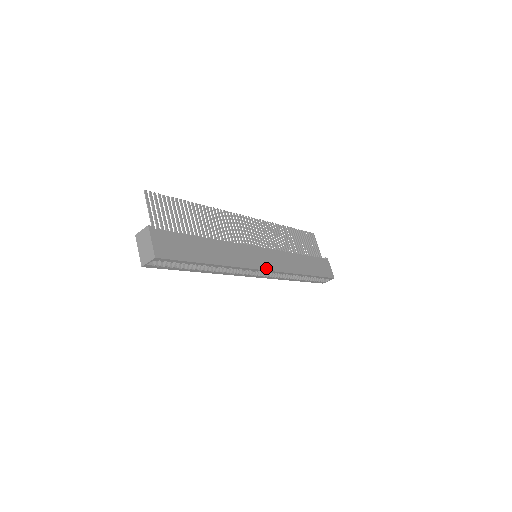
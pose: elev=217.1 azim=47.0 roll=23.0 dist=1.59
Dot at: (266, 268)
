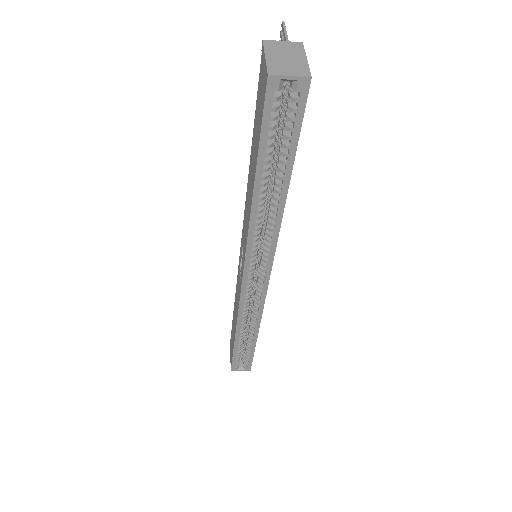
Dot at: (269, 277)
